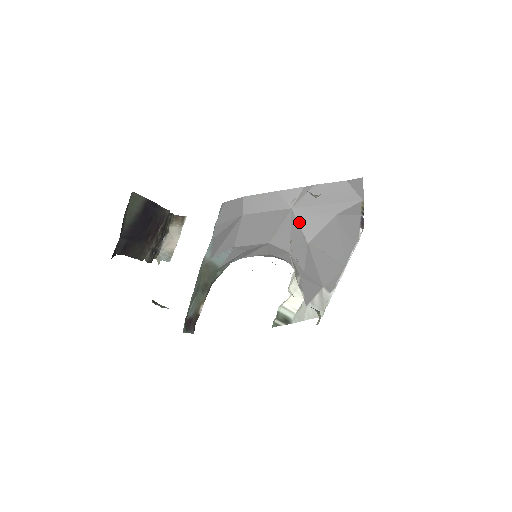
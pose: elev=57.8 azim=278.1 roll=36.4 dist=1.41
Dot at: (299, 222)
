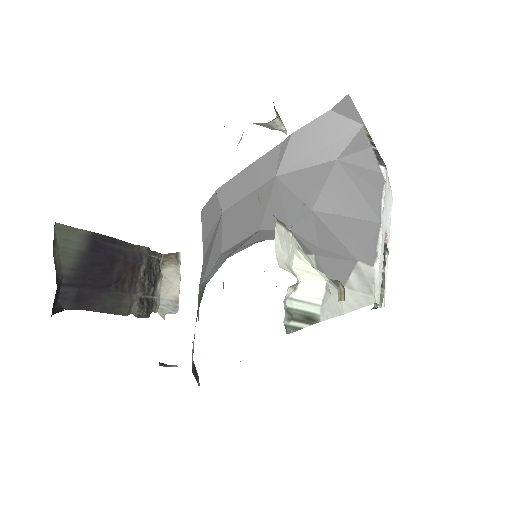
Dot at: (291, 189)
